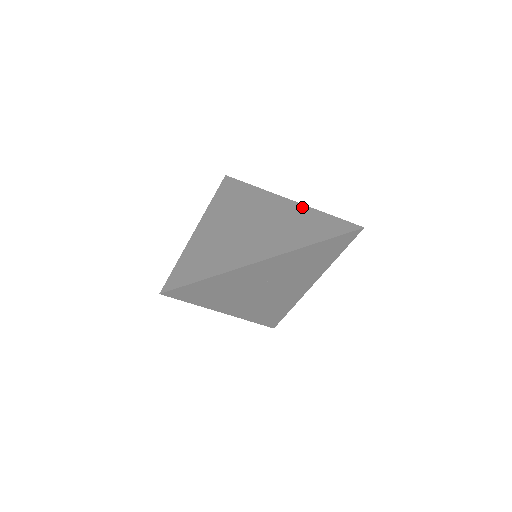
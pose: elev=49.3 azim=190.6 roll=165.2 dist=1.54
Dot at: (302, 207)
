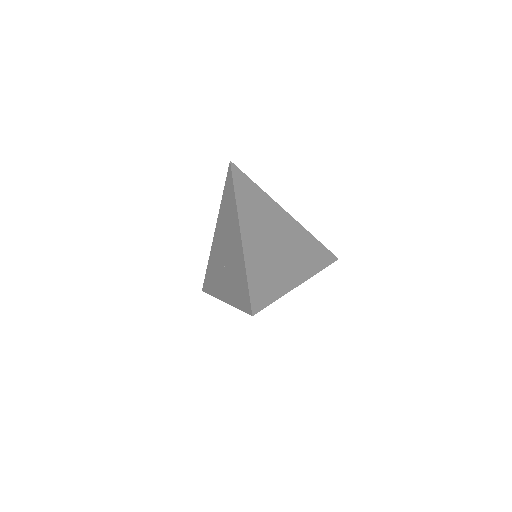
Dot at: (241, 255)
